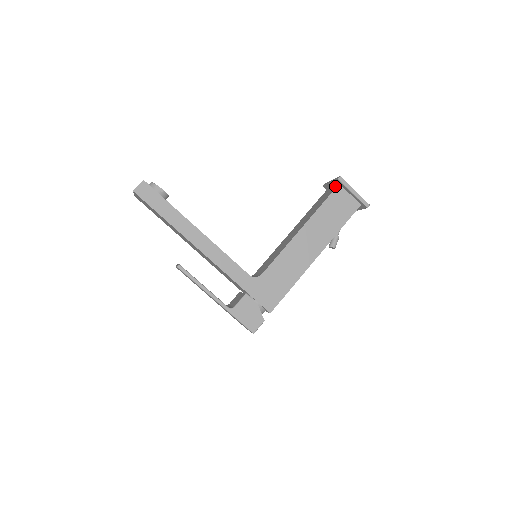
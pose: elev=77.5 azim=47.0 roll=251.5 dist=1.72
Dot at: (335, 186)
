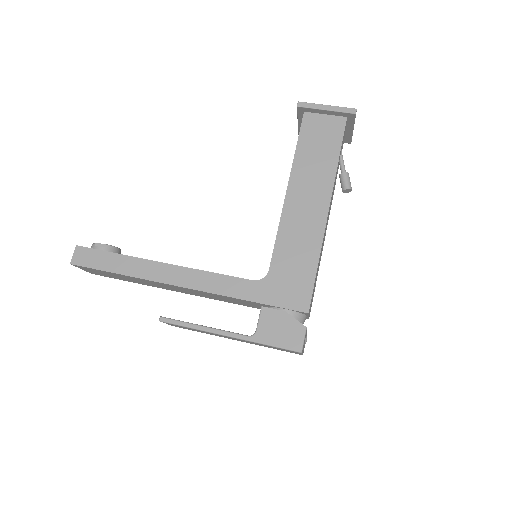
Dot at: occluded
